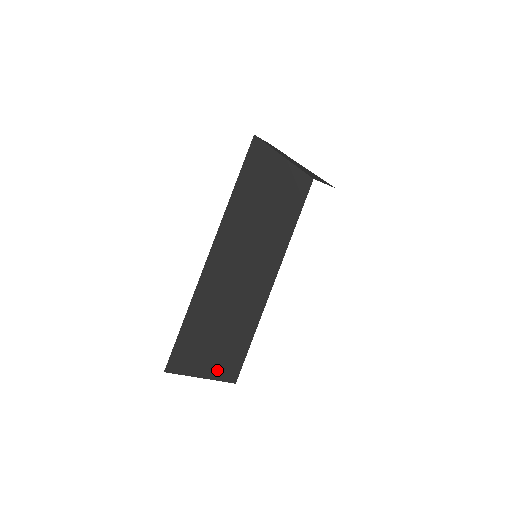
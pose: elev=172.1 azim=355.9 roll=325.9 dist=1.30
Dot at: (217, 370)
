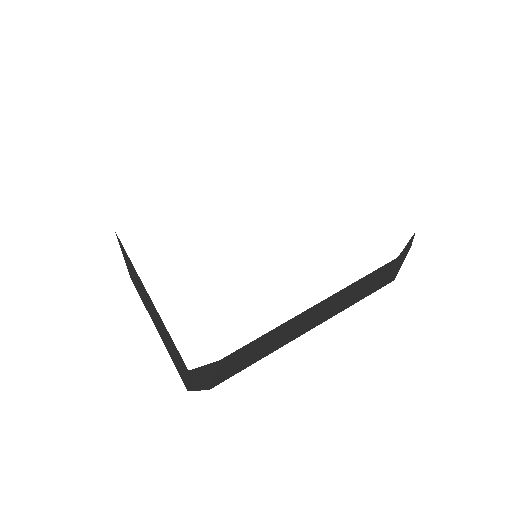
Dot at: (128, 268)
